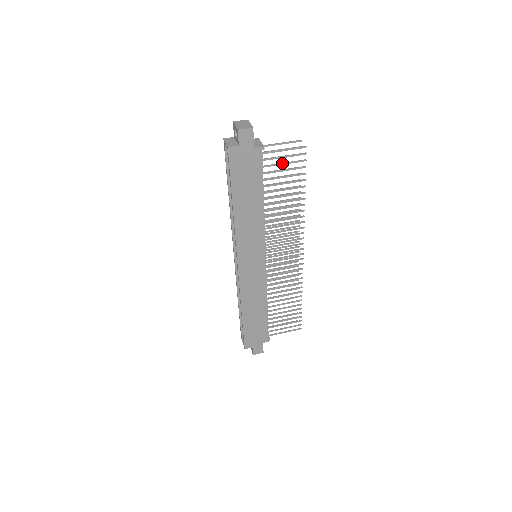
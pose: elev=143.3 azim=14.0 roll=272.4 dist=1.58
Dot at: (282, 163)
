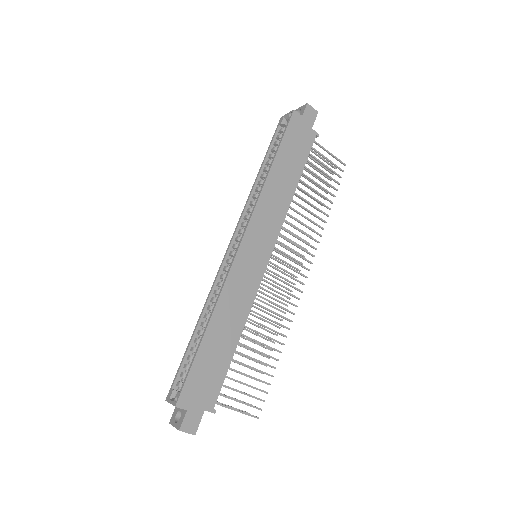
Dot at: (324, 164)
